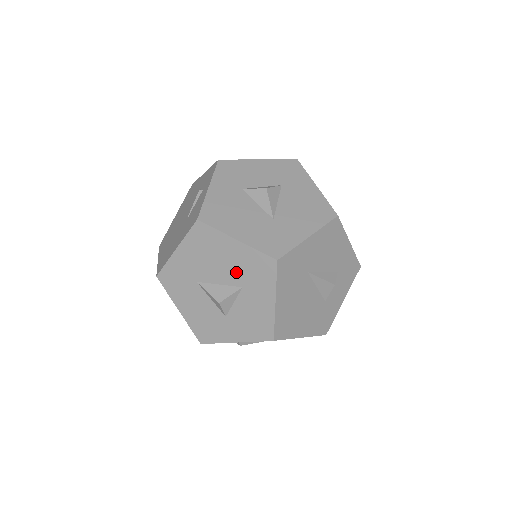
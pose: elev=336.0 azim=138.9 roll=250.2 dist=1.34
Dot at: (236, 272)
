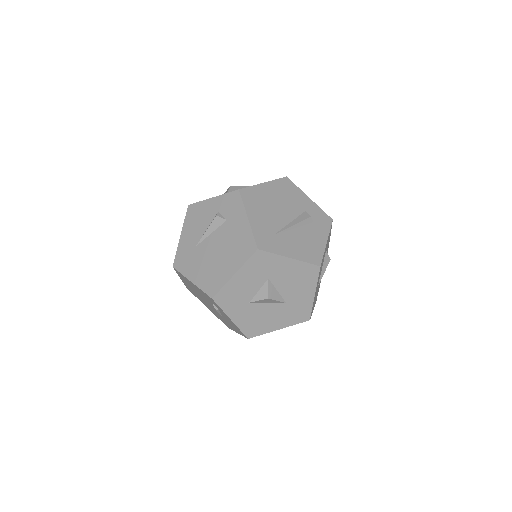
Dot at: occluded
